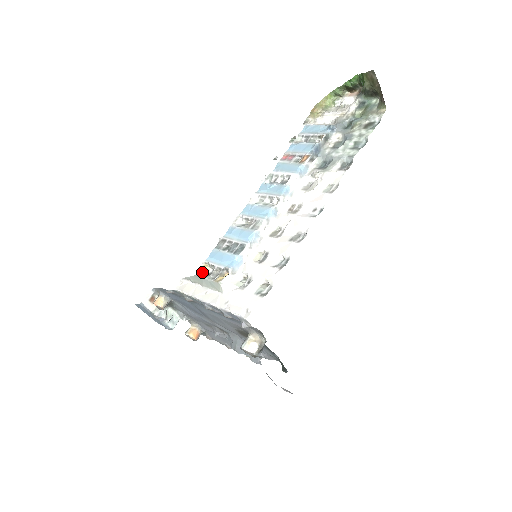
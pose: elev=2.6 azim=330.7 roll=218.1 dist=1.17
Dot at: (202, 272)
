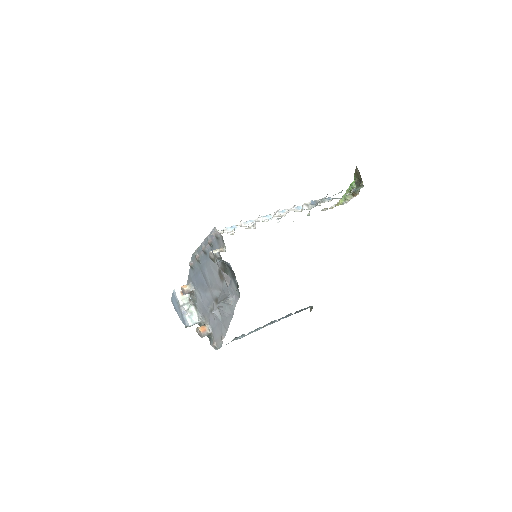
Dot at: occluded
